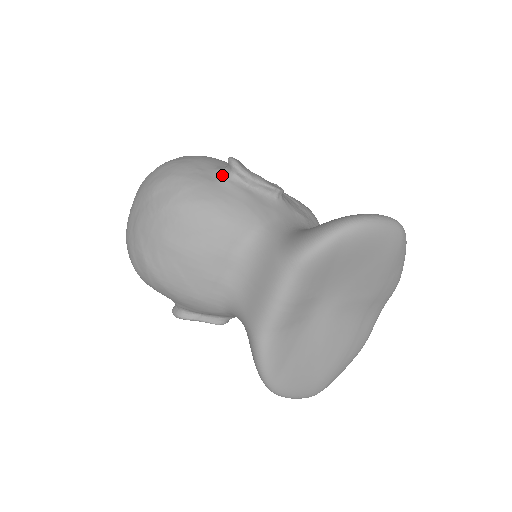
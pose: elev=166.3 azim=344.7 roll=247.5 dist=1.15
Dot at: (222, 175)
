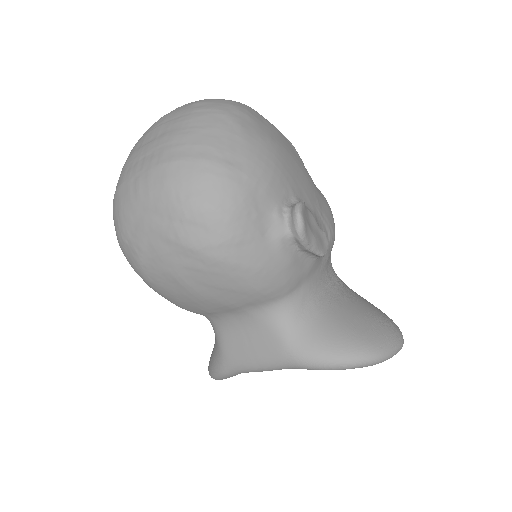
Dot at: (278, 231)
